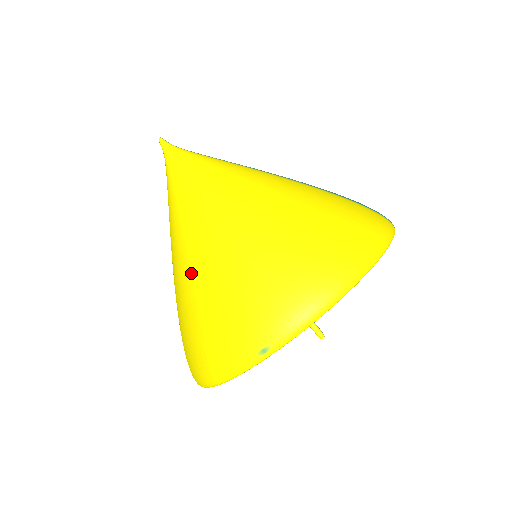
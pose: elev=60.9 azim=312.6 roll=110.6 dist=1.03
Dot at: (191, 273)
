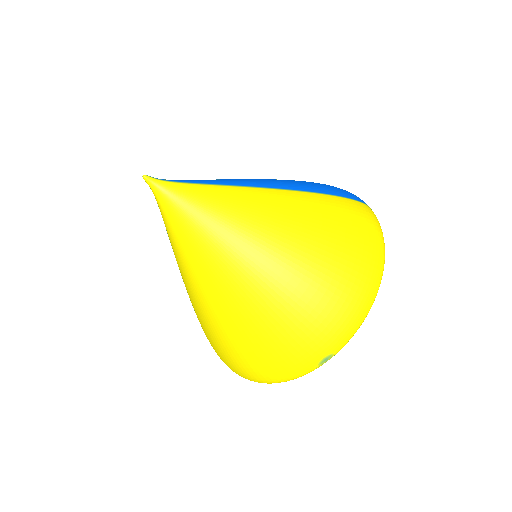
Dot at: (236, 311)
